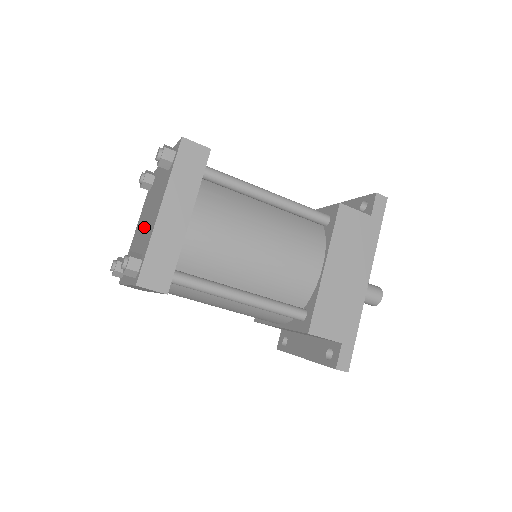
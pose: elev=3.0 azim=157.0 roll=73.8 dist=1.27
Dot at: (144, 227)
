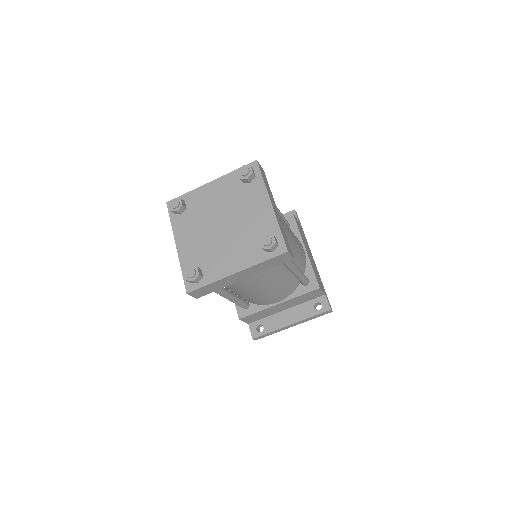
Dot at: (227, 230)
